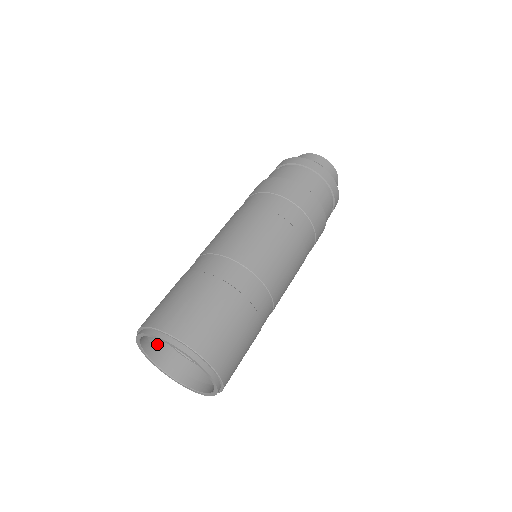
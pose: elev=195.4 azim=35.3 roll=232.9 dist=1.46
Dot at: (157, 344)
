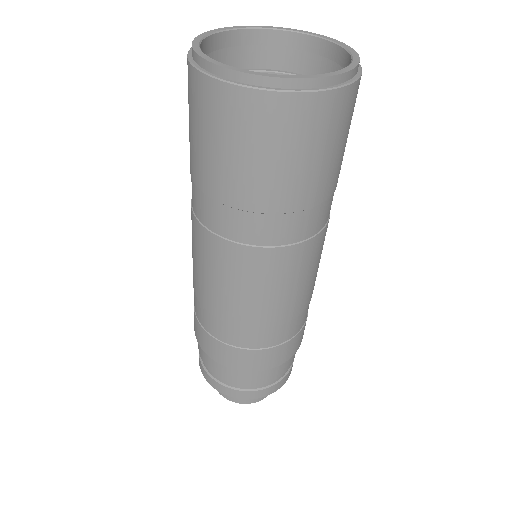
Dot at: occluded
